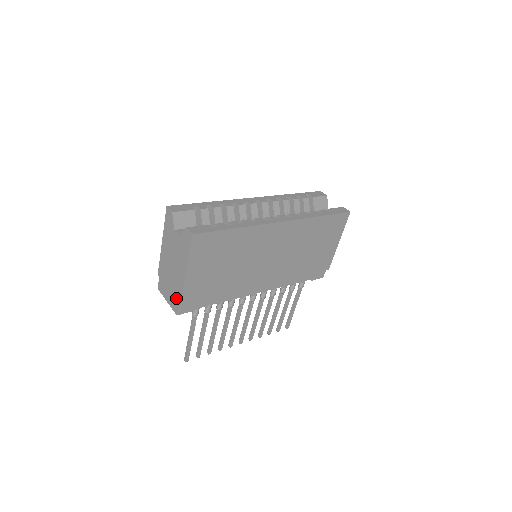
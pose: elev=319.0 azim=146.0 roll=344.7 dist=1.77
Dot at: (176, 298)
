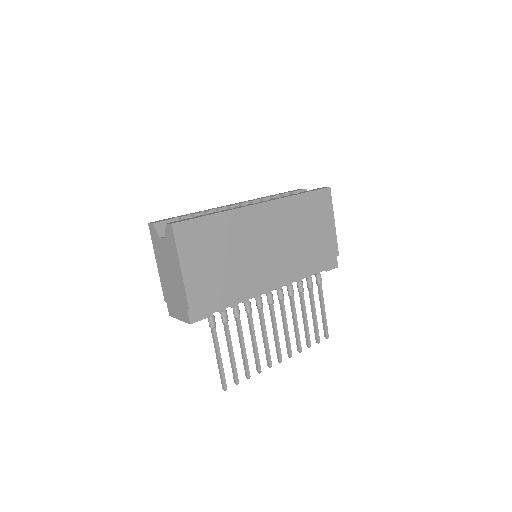
Dot at: (183, 306)
